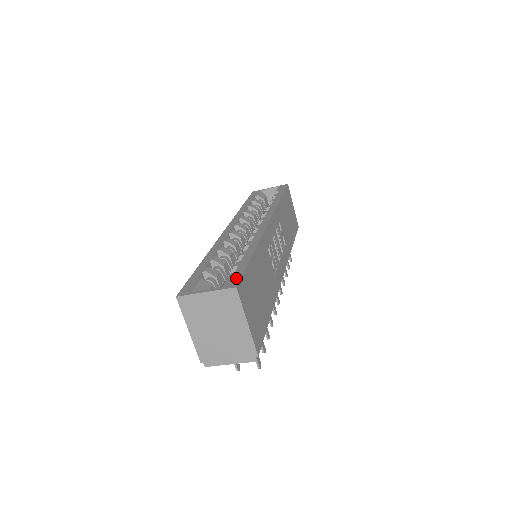
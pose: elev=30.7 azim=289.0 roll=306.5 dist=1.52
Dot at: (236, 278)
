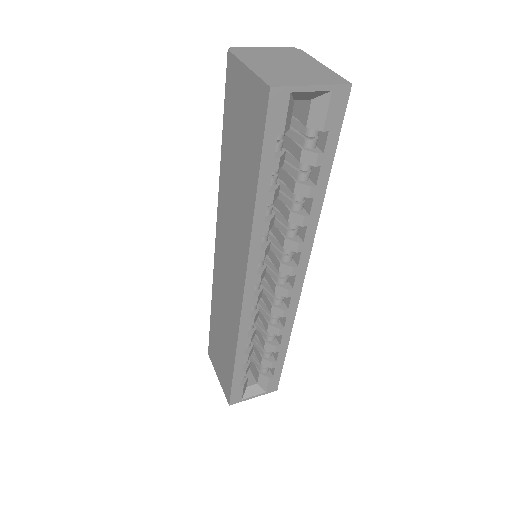
Dot at: (276, 383)
